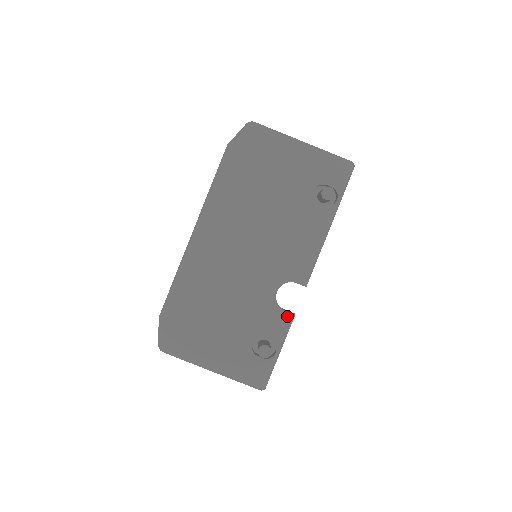
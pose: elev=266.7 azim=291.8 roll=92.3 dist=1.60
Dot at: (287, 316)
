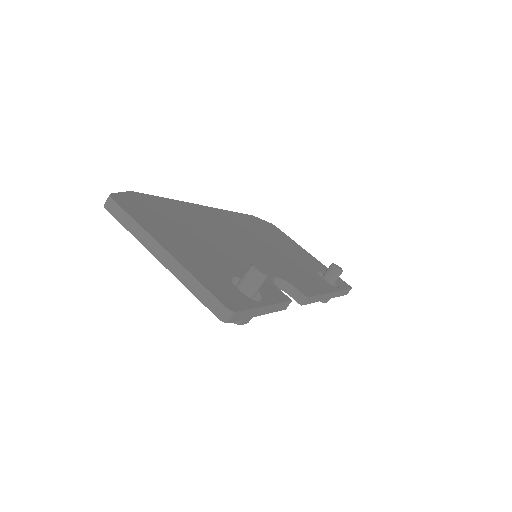
Dot at: (282, 294)
